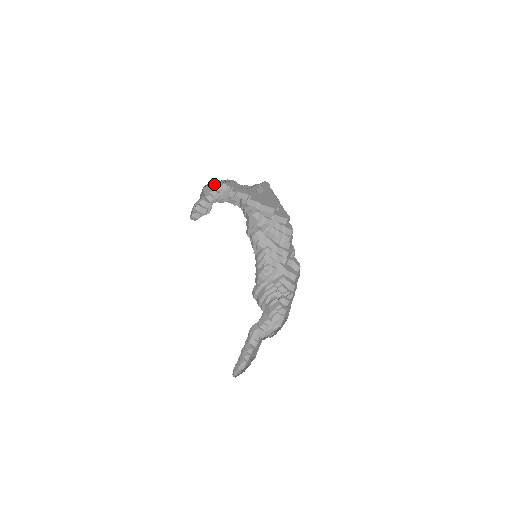
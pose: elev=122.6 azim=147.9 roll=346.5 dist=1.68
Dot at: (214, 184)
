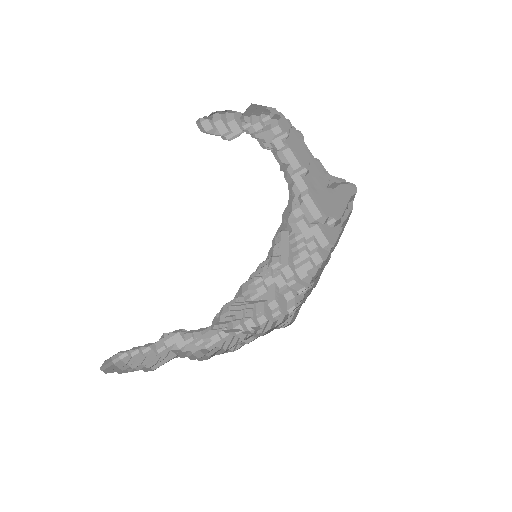
Dot at: (267, 109)
